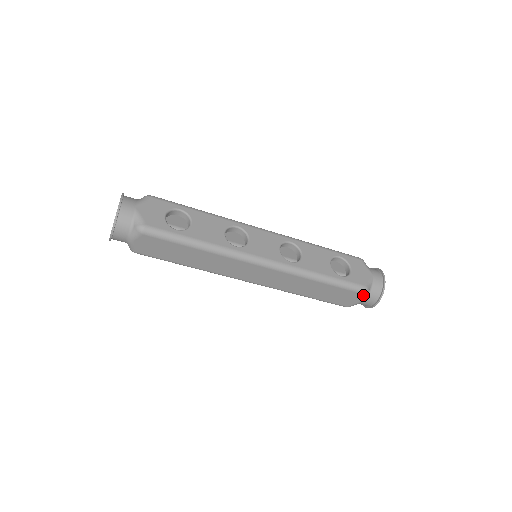
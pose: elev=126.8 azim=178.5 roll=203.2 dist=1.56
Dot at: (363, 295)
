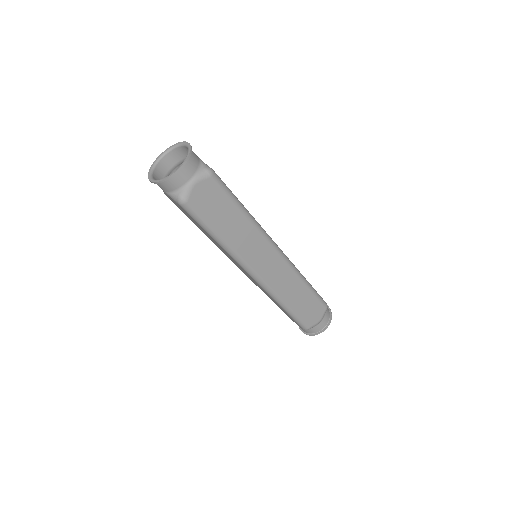
Dot at: (325, 311)
